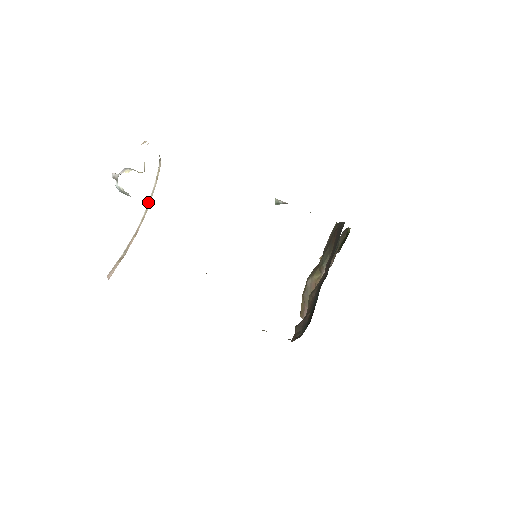
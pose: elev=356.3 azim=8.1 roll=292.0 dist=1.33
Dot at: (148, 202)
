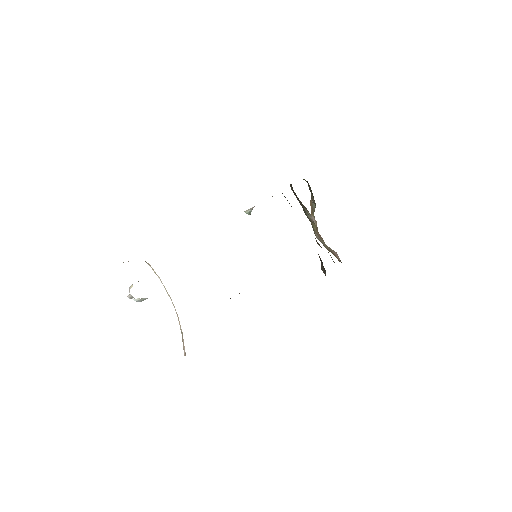
Dot at: occluded
